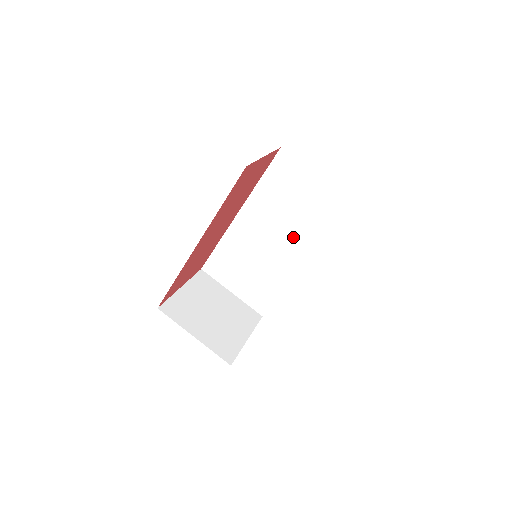
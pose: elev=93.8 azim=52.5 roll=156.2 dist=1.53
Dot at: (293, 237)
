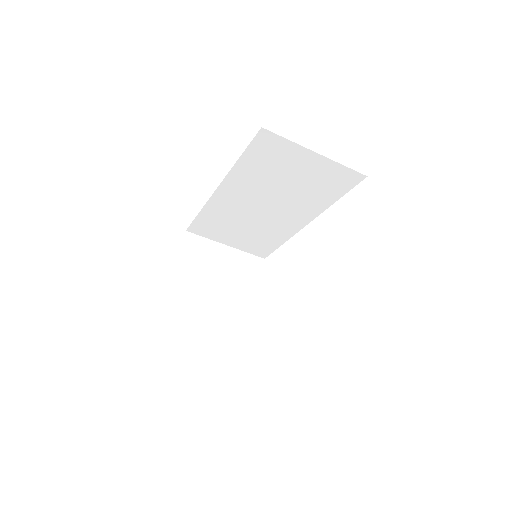
Dot at: (290, 205)
